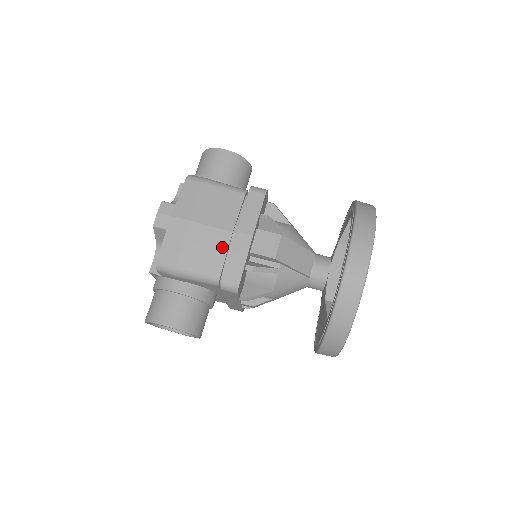
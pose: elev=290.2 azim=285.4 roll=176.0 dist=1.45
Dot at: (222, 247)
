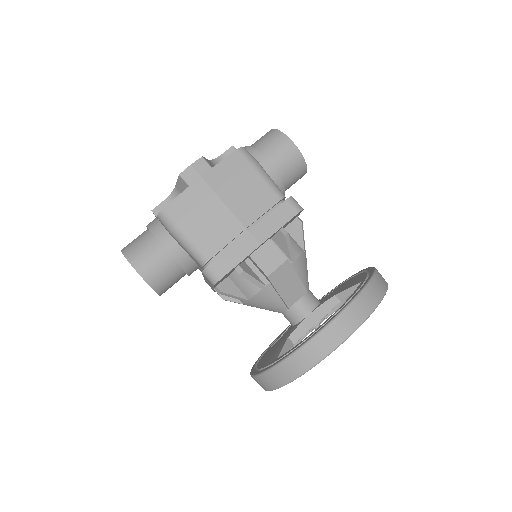
Dot at: (227, 236)
